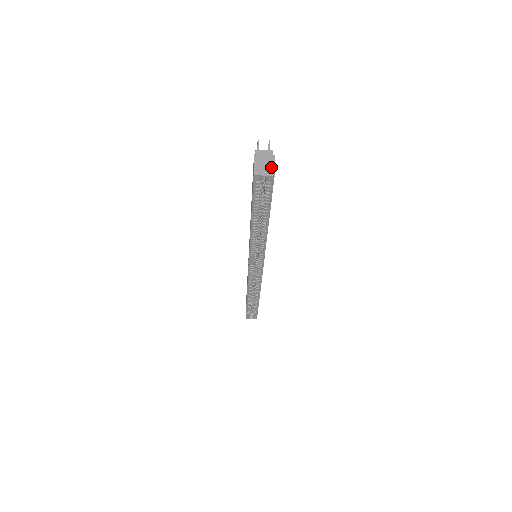
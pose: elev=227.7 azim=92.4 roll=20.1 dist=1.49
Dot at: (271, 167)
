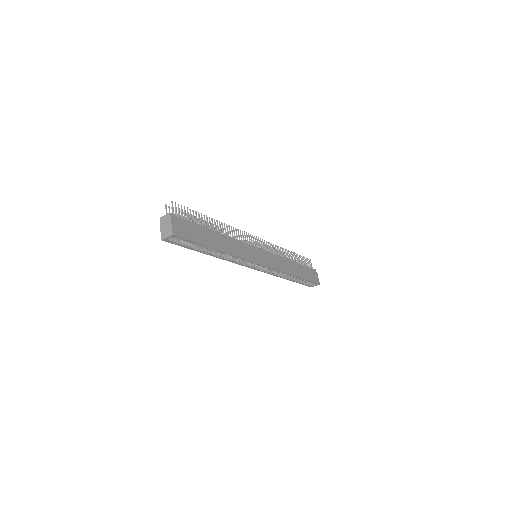
Dot at: (170, 228)
